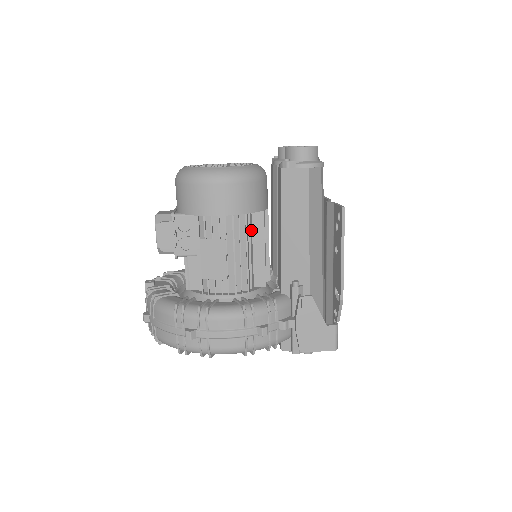
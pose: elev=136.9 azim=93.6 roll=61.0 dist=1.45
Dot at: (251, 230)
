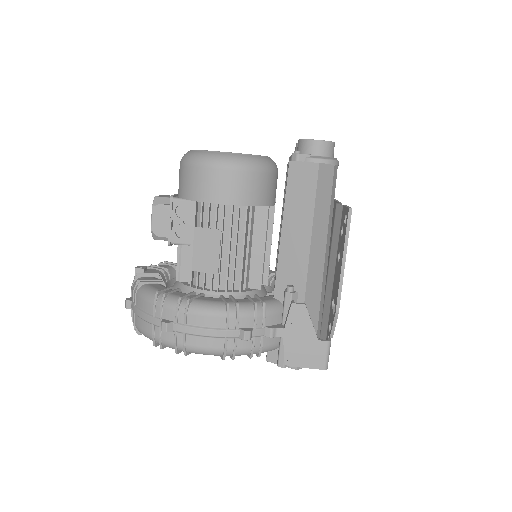
Dot at: (252, 226)
